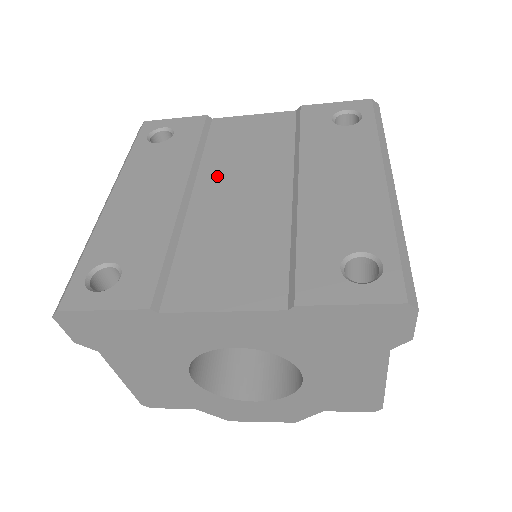
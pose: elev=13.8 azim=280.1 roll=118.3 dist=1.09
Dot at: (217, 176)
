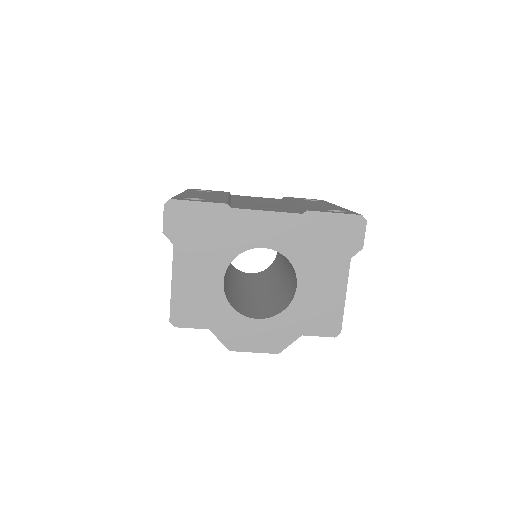
Dot at: occluded
